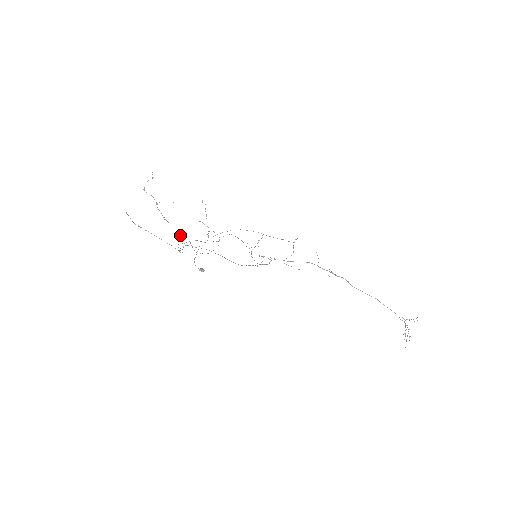
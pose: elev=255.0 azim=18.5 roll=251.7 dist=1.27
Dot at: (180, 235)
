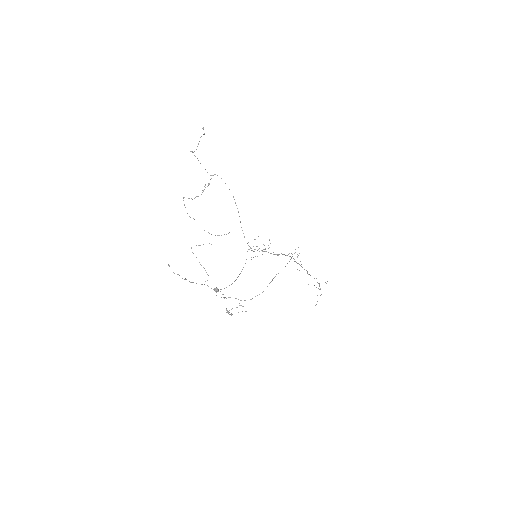
Dot at: (222, 294)
